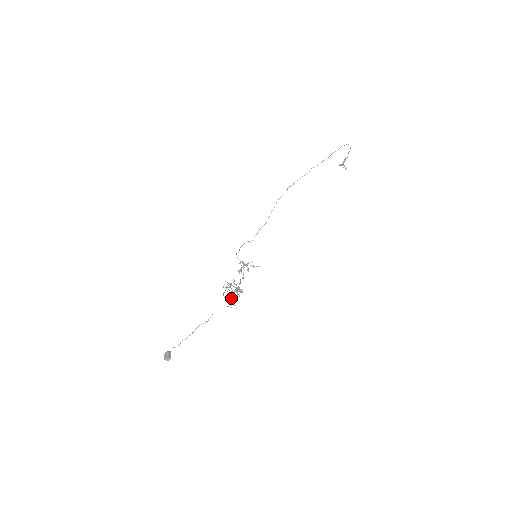
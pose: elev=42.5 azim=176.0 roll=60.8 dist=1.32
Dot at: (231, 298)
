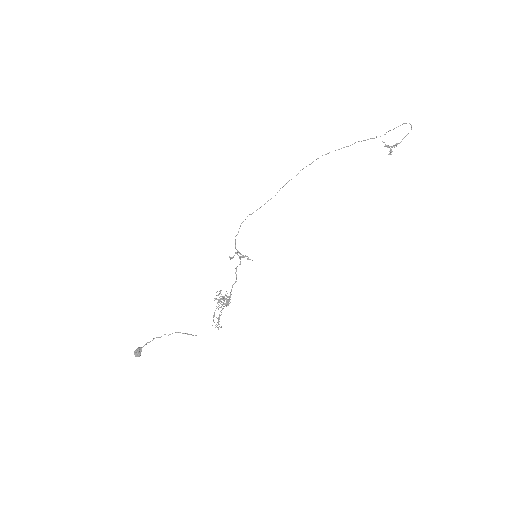
Dot at: (219, 317)
